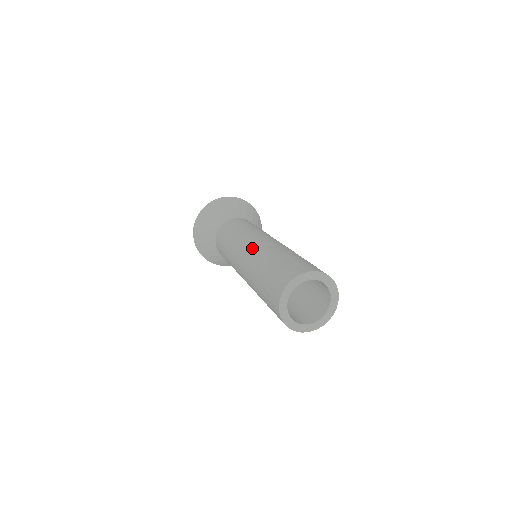
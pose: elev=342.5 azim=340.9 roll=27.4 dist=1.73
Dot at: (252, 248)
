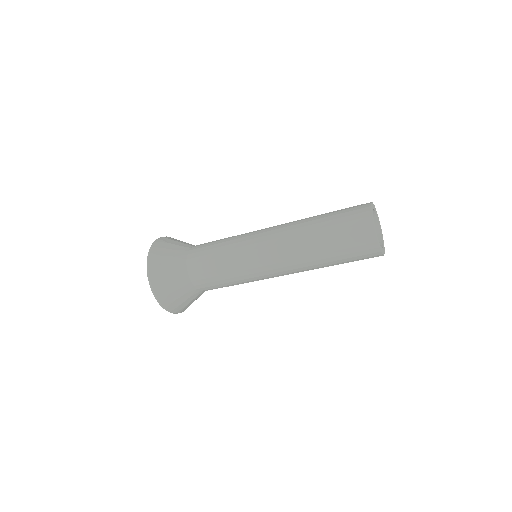
Dot at: (278, 231)
